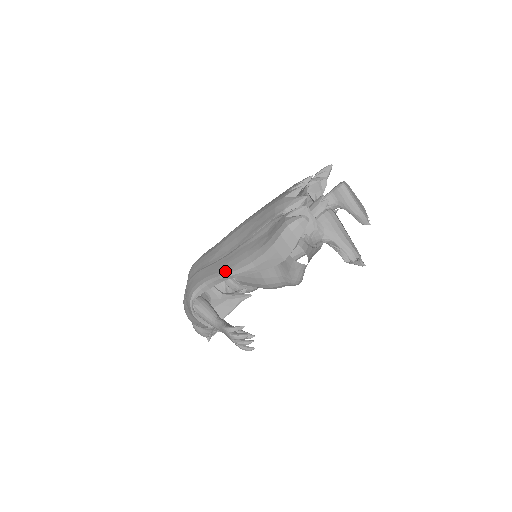
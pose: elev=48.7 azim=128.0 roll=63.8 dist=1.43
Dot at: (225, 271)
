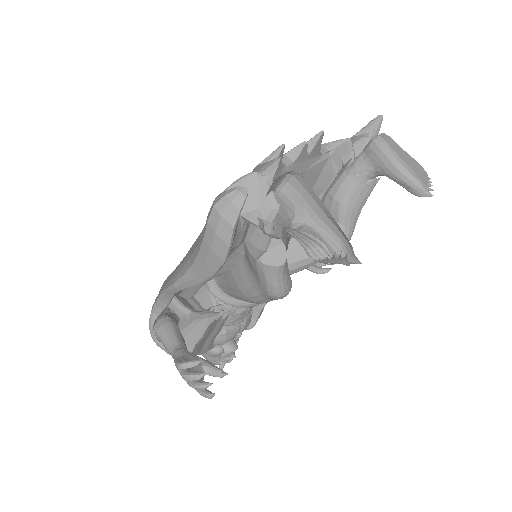
Dot at: (171, 281)
